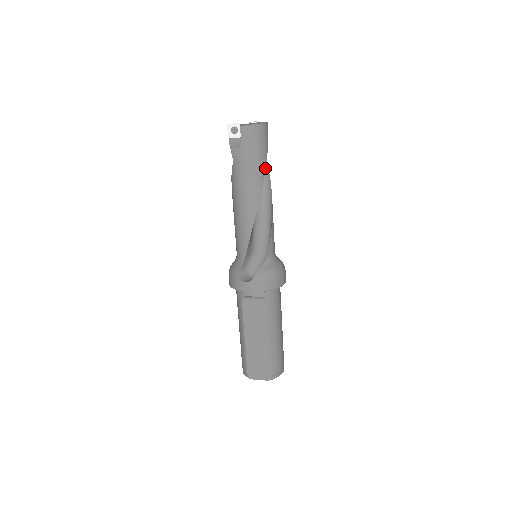
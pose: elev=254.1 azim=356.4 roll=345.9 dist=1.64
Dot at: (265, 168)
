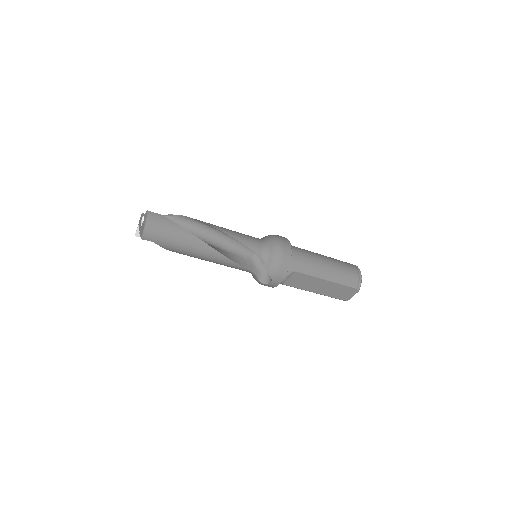
Dot at: (186, 230)
